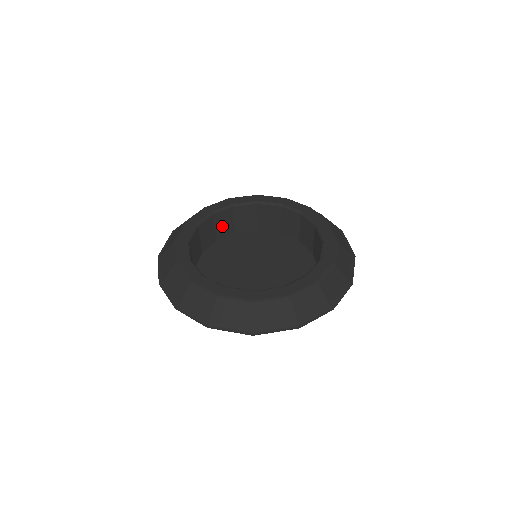
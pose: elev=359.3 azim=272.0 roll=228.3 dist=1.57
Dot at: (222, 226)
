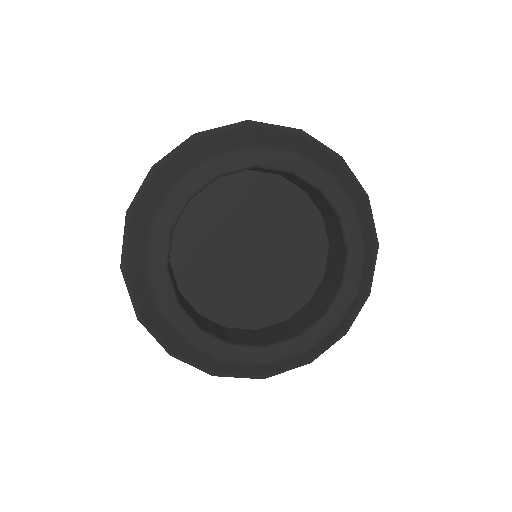
Dot at: occluded
